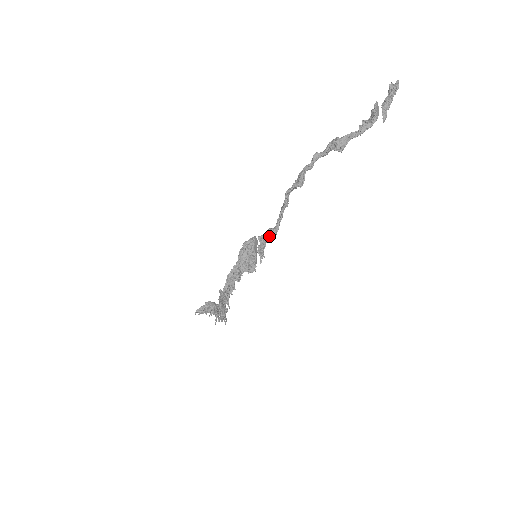
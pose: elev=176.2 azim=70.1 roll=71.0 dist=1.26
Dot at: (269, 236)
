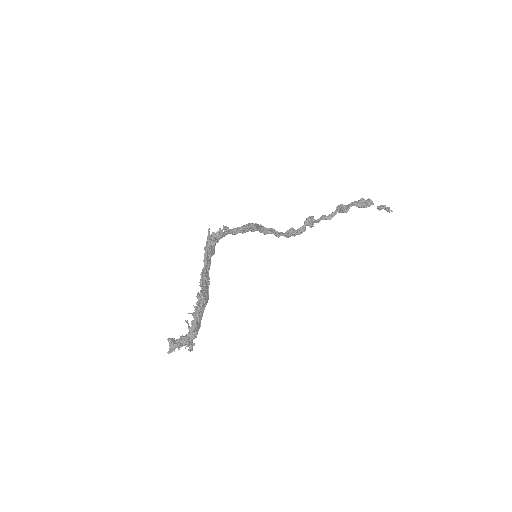
Dot at: (273, 232)
